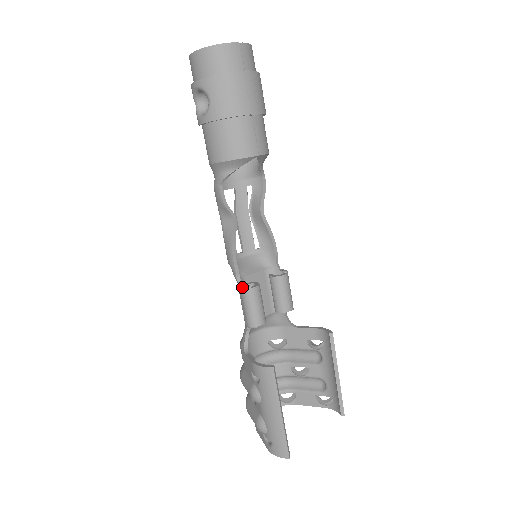
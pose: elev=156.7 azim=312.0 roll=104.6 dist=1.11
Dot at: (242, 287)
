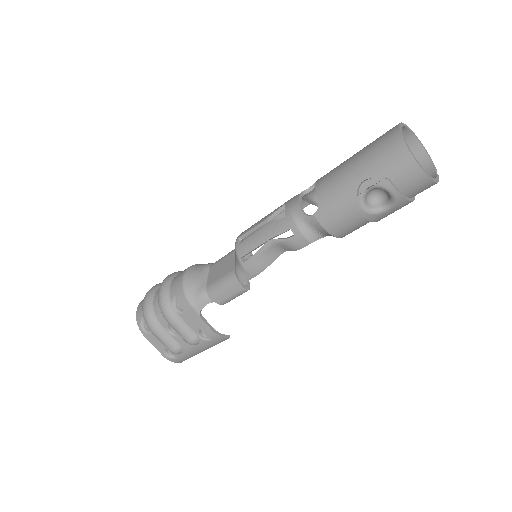
Dot at: (244, 290)
